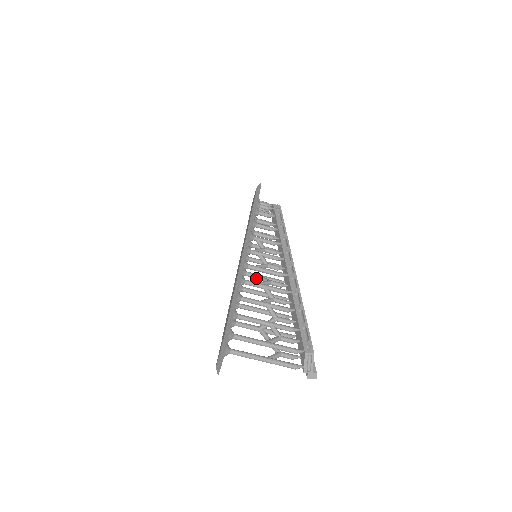
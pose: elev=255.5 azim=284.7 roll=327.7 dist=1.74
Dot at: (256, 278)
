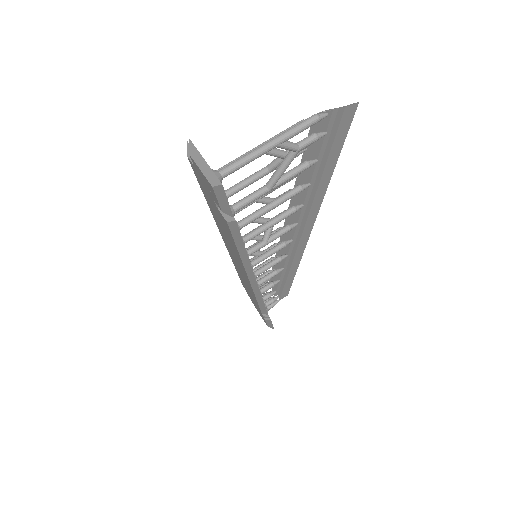
Dot at: (261, 244)
